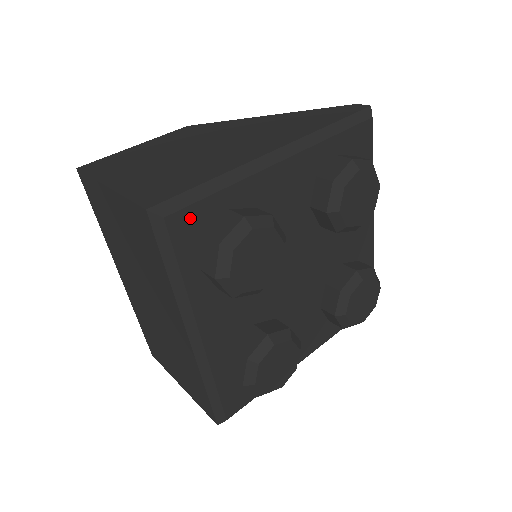
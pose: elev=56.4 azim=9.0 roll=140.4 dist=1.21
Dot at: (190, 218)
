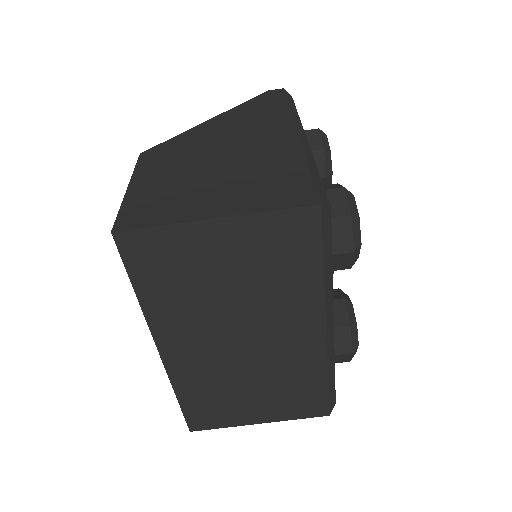
Dot at: occluded
